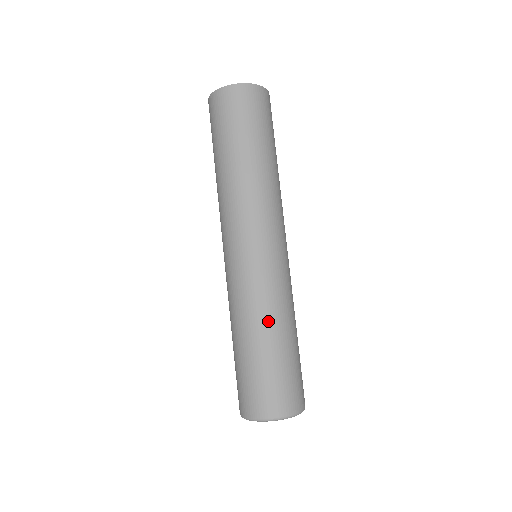
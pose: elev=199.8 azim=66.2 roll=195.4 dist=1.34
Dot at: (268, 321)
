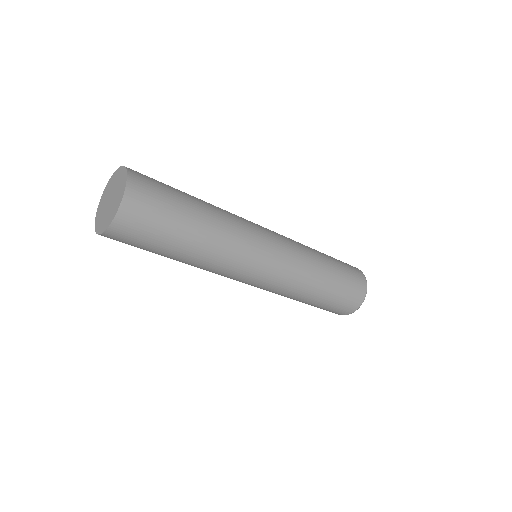
Dot at: occluded
